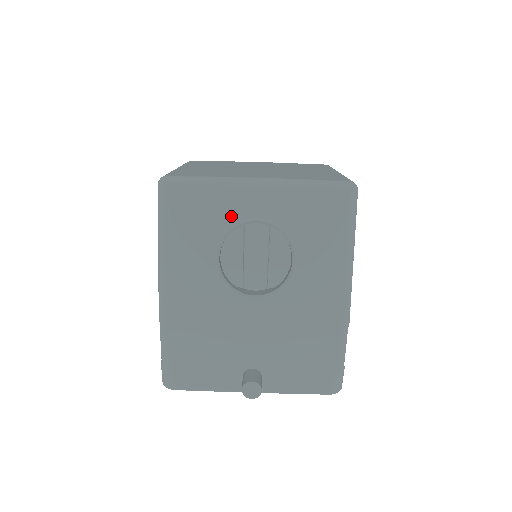
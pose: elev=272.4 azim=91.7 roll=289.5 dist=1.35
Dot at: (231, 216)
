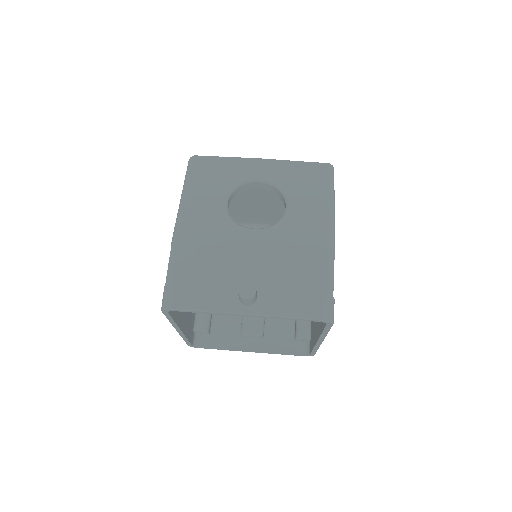
Dot at: (240, 176)
